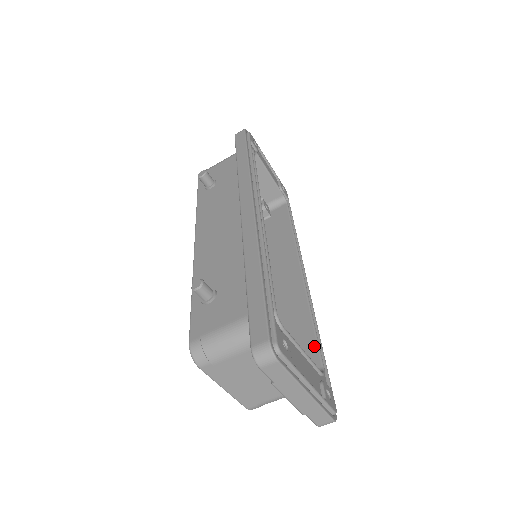
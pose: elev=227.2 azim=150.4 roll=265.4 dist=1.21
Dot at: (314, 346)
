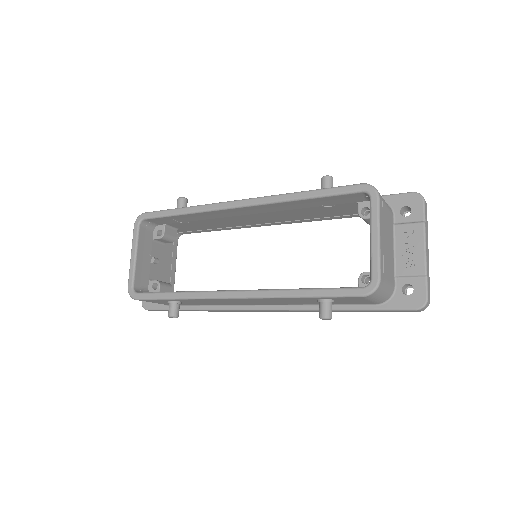
Dot at: occluded
